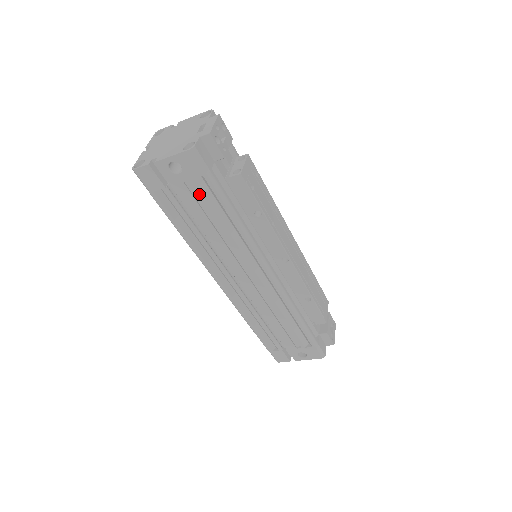
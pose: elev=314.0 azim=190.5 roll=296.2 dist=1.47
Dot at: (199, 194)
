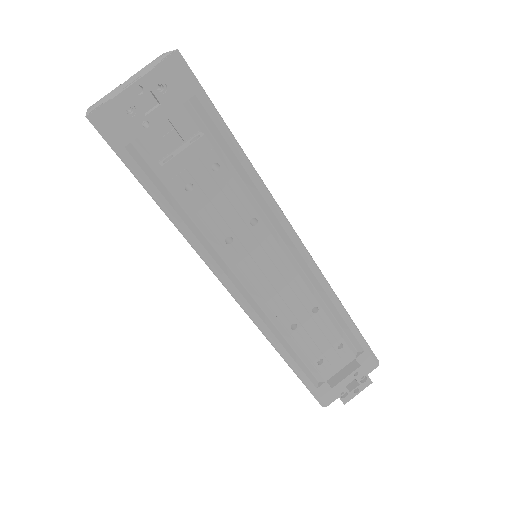
Dot at: occluded
